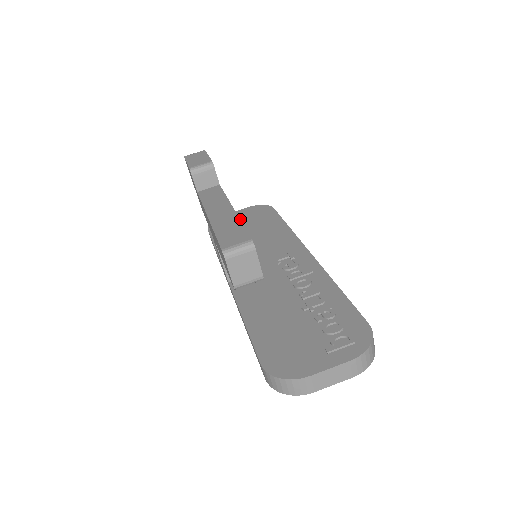
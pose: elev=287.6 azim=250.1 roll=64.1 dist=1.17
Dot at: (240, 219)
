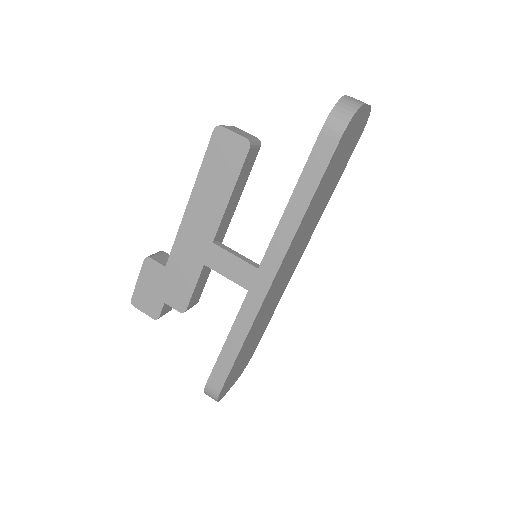
Dot at: occluded
